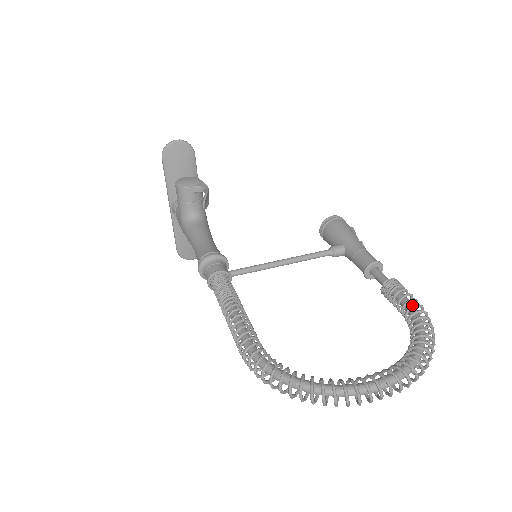
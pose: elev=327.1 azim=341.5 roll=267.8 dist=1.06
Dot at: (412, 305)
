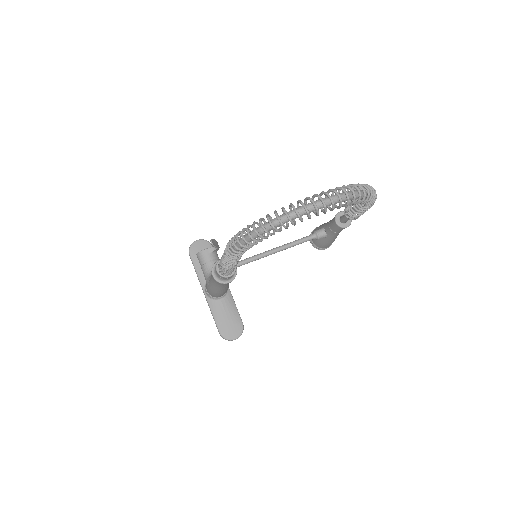
Dot at: occluded
